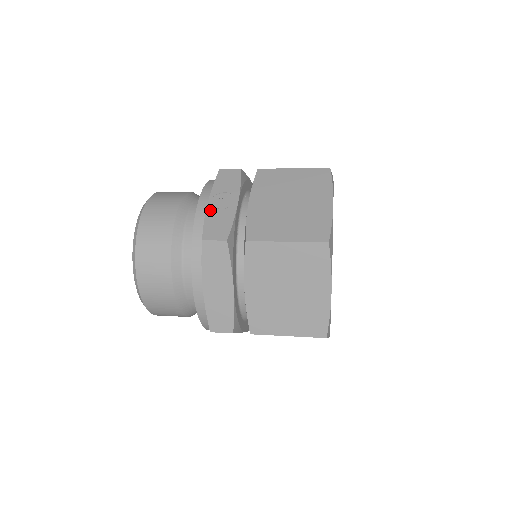
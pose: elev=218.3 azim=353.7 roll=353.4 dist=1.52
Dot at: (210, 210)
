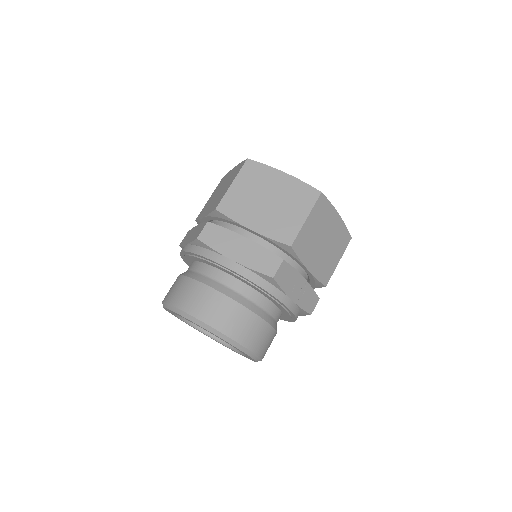
Dot at: (298, 301)
